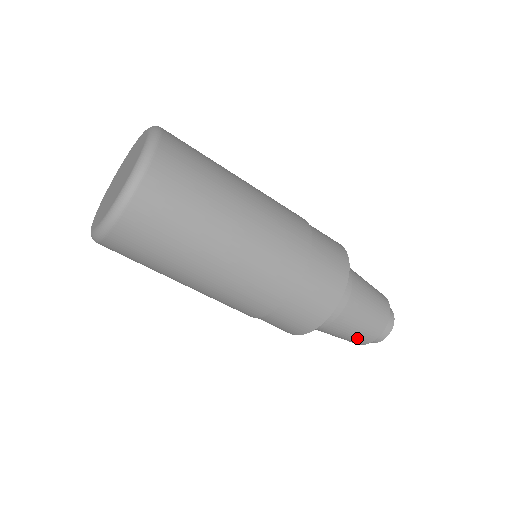
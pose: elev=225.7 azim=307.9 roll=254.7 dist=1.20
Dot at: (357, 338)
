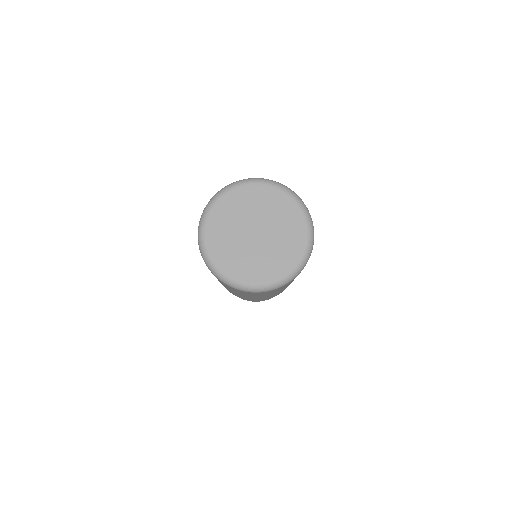
Dot at: occluded
